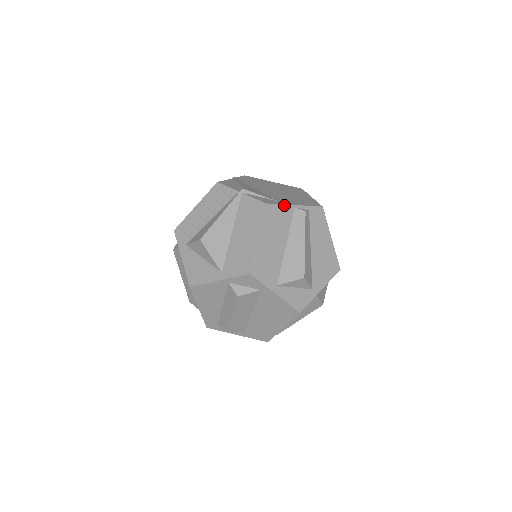
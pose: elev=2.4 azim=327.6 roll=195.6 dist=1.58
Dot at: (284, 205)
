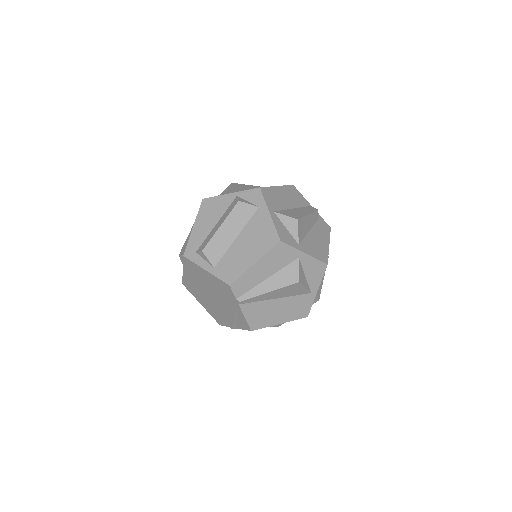
Dot at: (304, 198)
